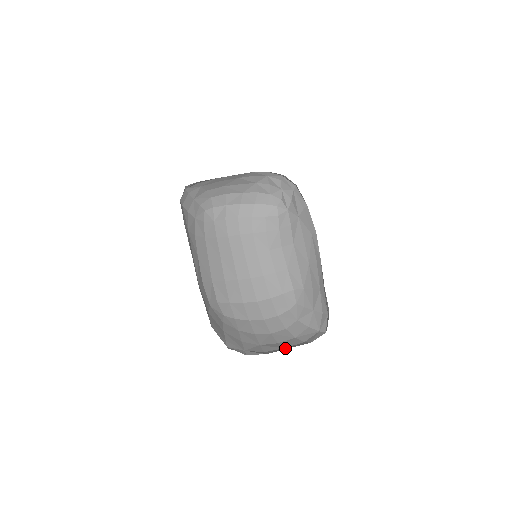
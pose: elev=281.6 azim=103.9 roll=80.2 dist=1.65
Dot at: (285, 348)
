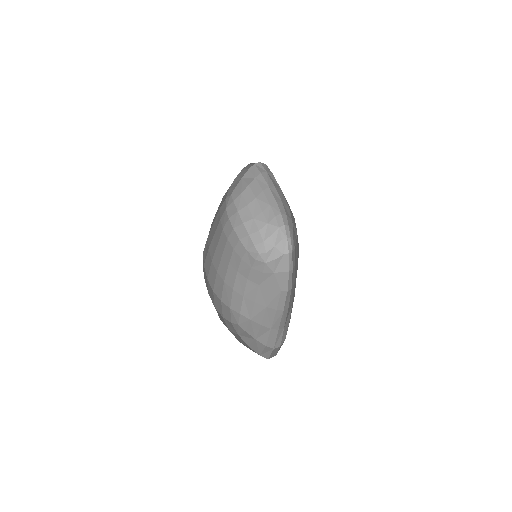
Dot at: occluded
